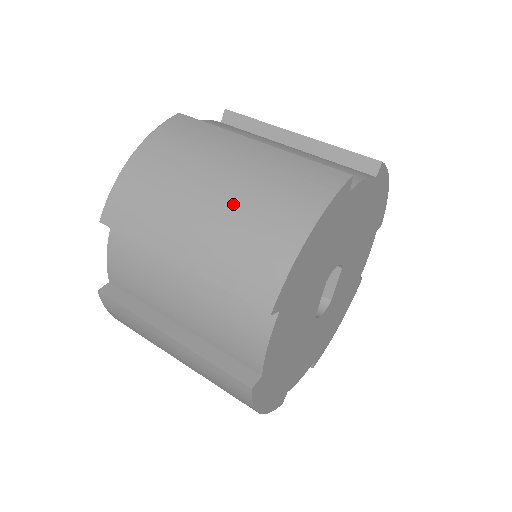
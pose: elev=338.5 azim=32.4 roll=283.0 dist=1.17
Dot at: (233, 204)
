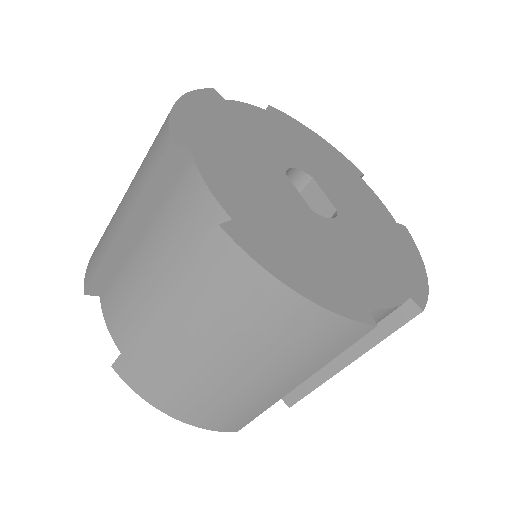
Dot at: occluded
